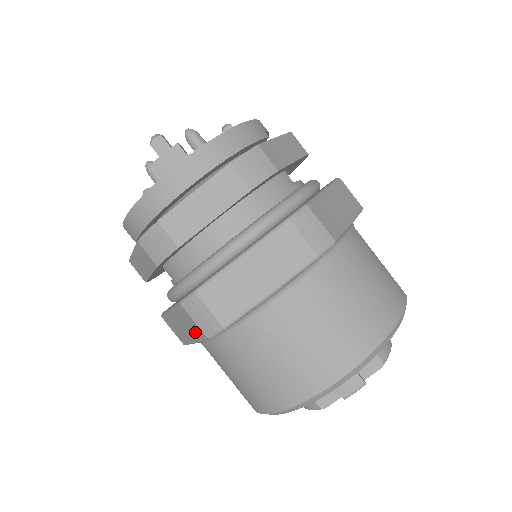
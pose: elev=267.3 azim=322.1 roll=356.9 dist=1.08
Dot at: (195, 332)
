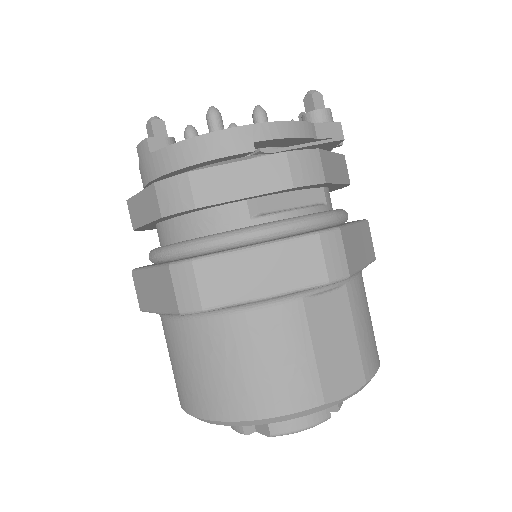
Dot at: occluded
